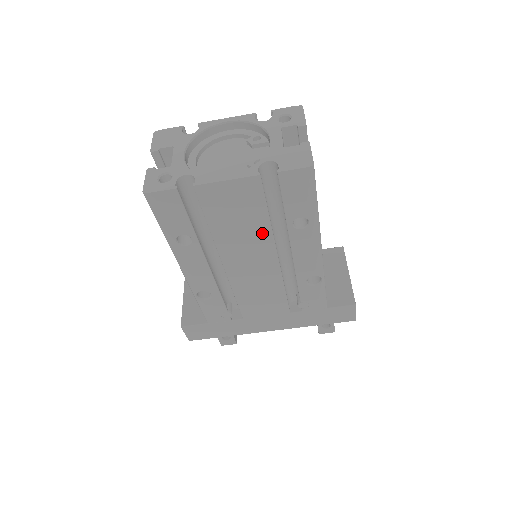
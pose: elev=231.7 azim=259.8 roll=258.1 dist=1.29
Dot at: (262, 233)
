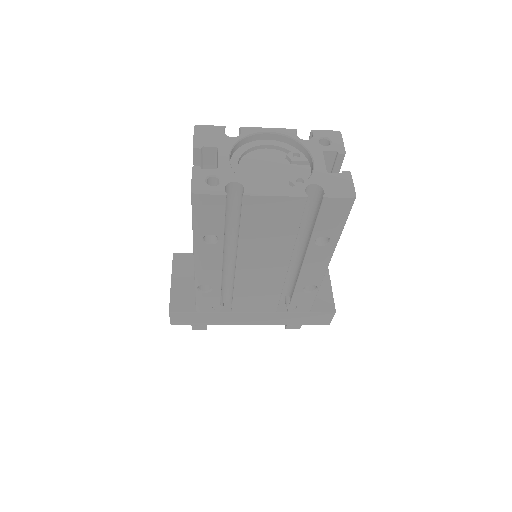
Dot at: (285, 244)
